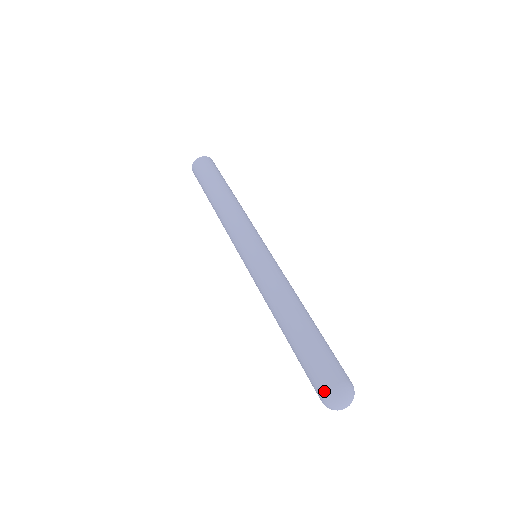
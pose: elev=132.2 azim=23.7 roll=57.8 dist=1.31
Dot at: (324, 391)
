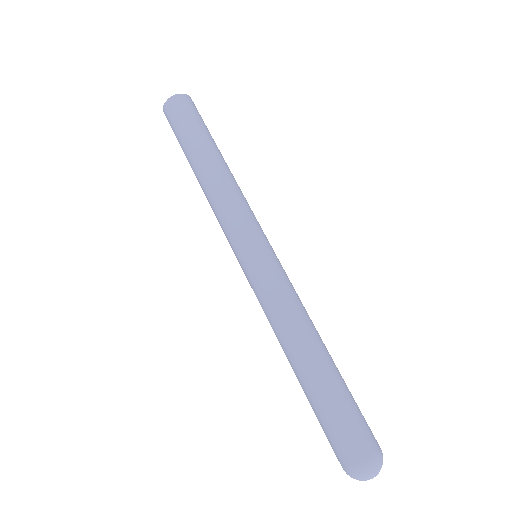
Dot at: (355, 461)
